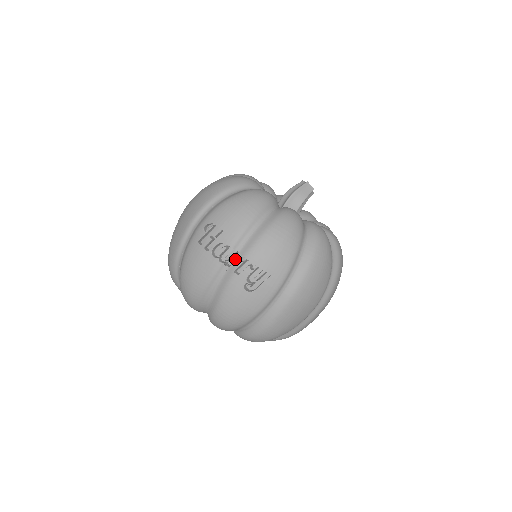
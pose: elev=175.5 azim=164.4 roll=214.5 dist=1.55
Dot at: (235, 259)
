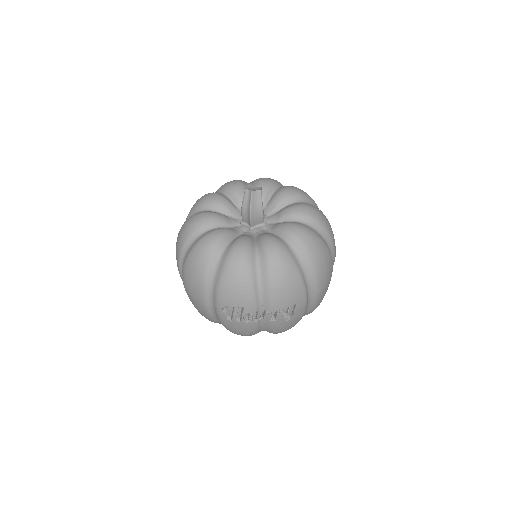
Dot at: (262, 311)
